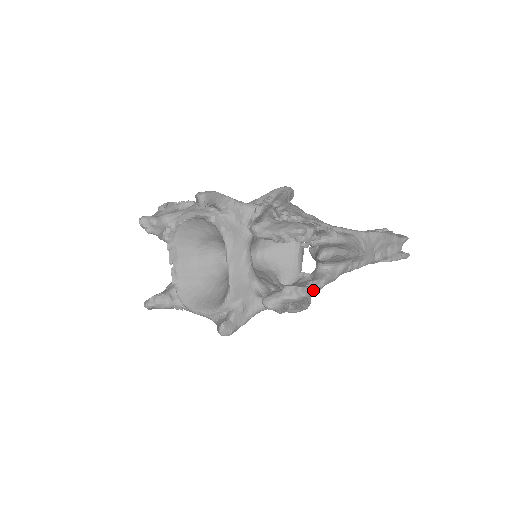
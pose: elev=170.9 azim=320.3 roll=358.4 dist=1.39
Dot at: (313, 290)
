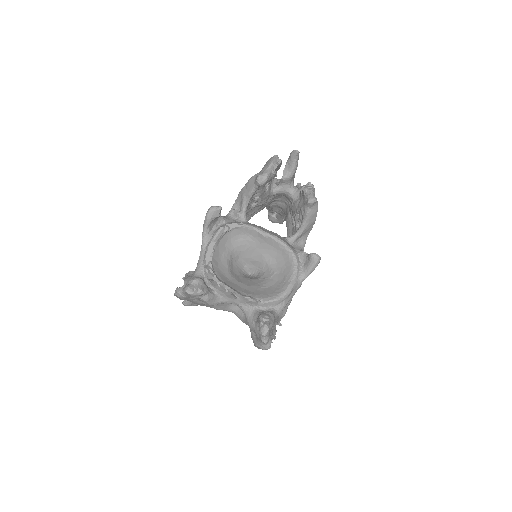
Dot at: occluded
